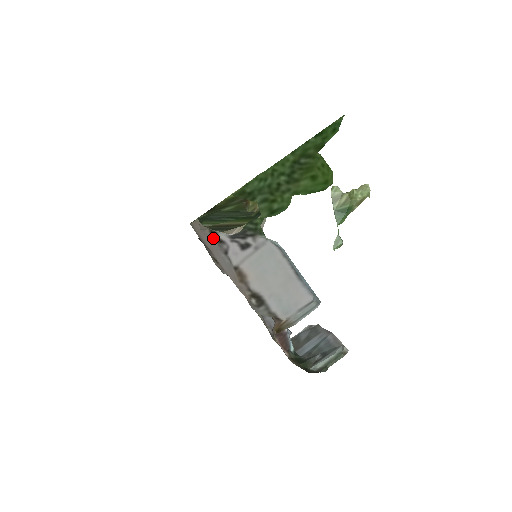
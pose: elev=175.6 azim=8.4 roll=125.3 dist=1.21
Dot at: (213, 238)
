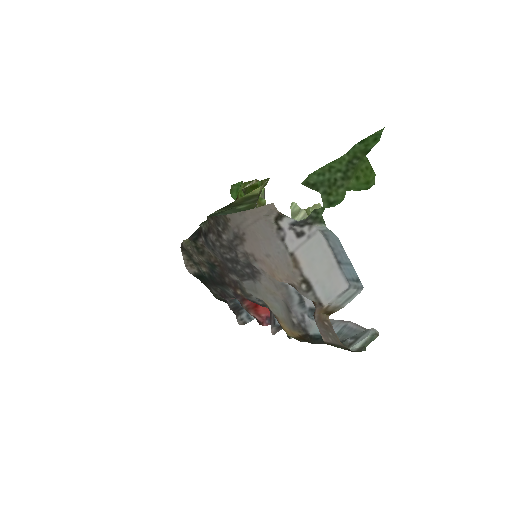
Dot at: (273, 225)
